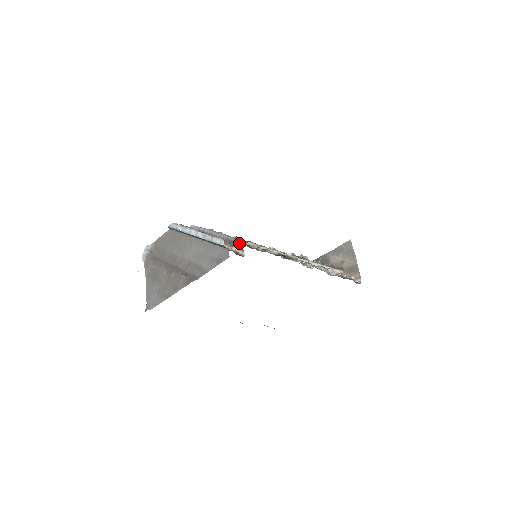
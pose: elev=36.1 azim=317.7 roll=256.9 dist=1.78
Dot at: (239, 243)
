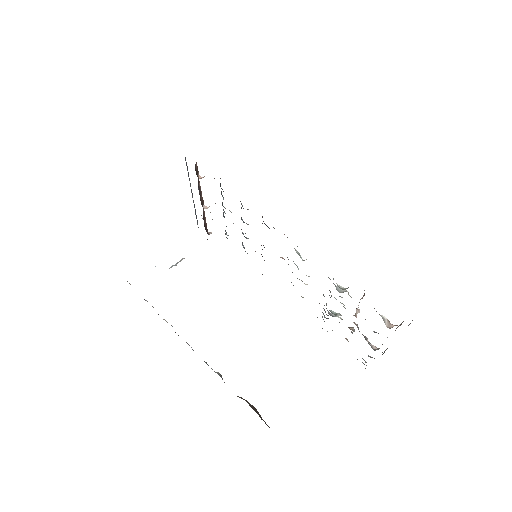
Dot at: occluded
